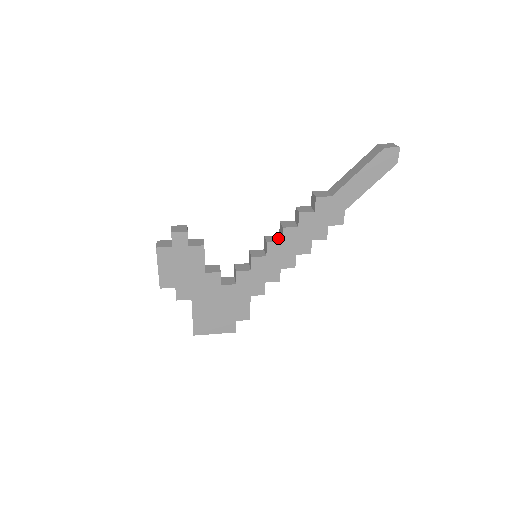
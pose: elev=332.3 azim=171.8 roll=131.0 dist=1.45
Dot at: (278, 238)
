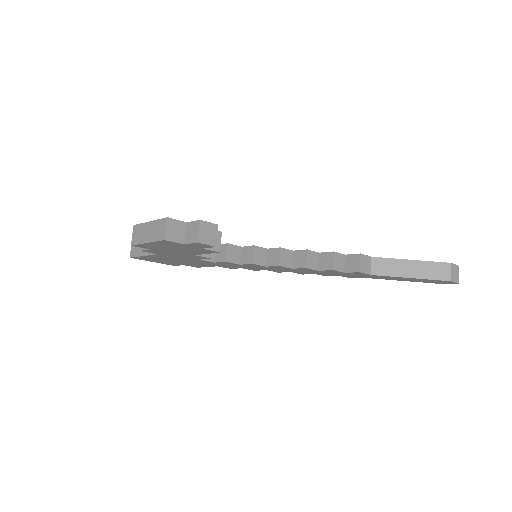
Dot at: (291, 258)
